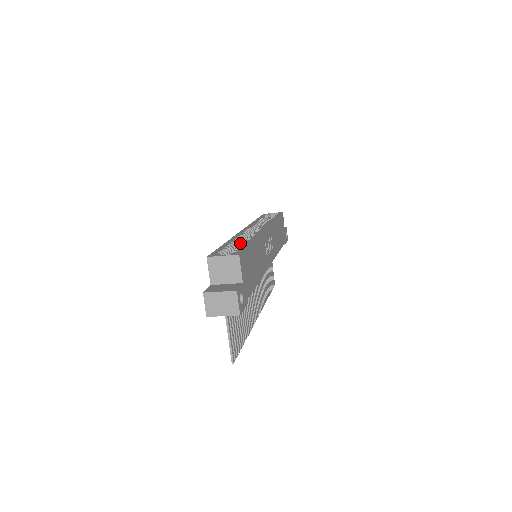
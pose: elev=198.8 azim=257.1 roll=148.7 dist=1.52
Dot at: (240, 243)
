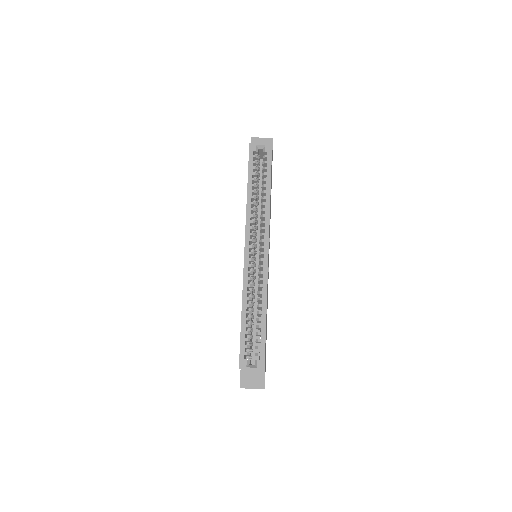
Dot at: (252, 301)
